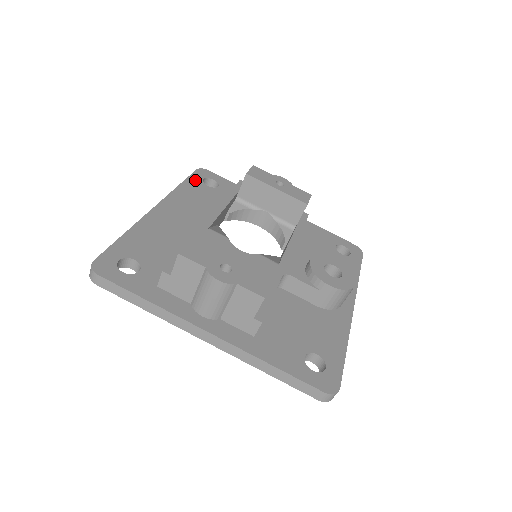
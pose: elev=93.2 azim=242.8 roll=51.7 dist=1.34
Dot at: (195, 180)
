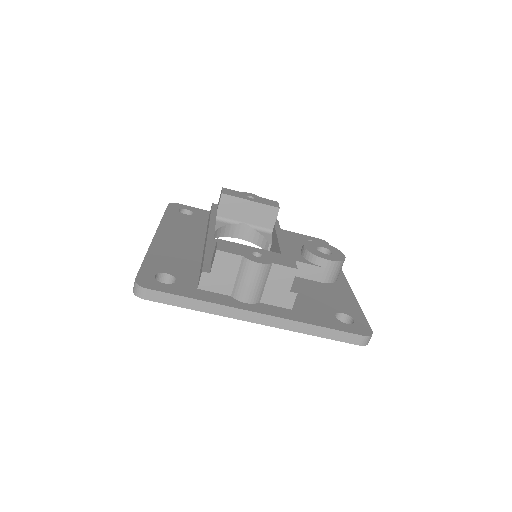
Dot at: (173, 211)
